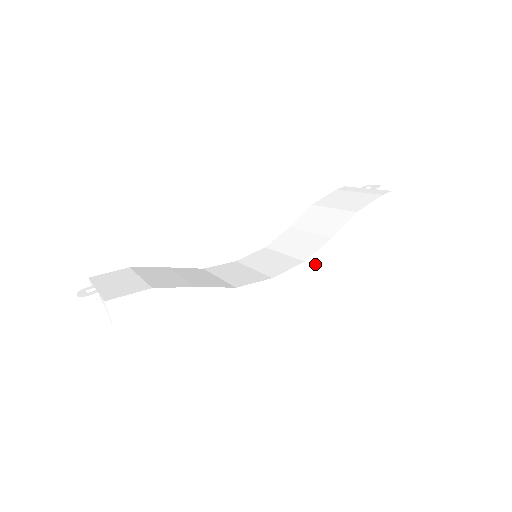
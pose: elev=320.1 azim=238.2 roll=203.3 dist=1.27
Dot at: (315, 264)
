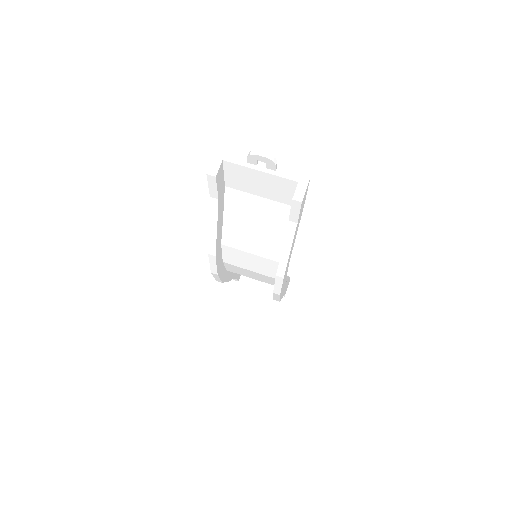
Dot at: (283, 290)
